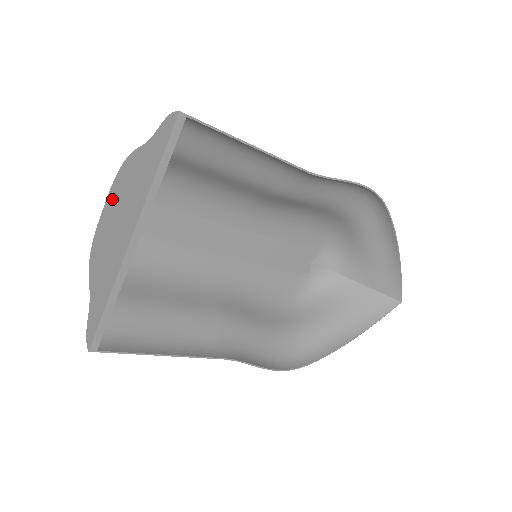
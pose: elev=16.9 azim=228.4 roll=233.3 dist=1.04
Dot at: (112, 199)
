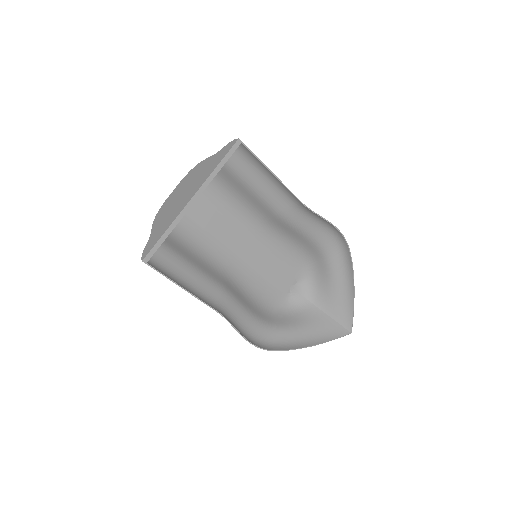
Dot at: (181, 185)
